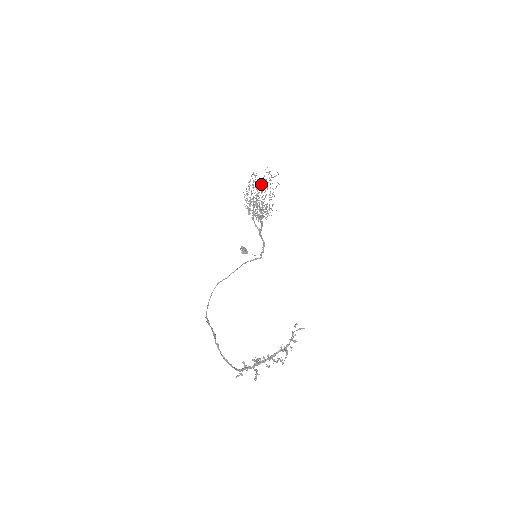
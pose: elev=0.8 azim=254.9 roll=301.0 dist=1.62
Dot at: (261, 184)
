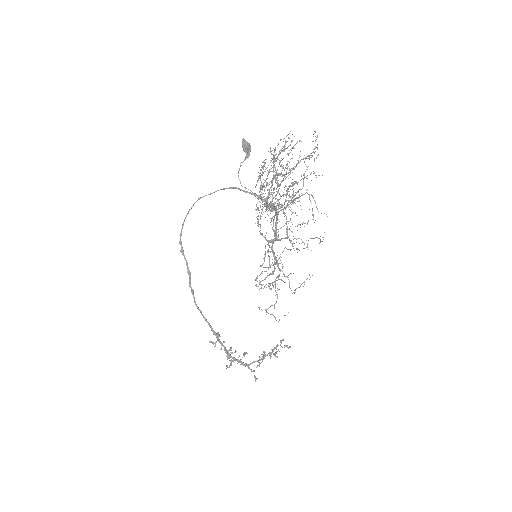
Dot at: occluded
